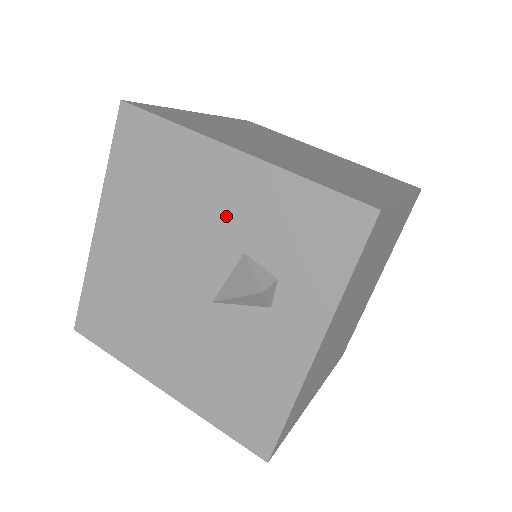
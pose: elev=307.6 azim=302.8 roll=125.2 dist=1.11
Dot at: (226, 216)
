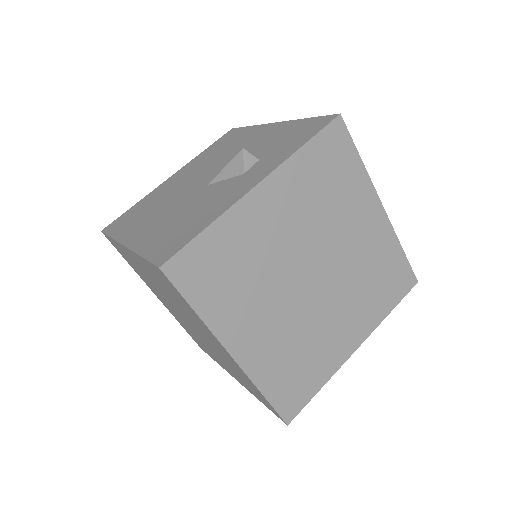
Dot at: (250, 146)
